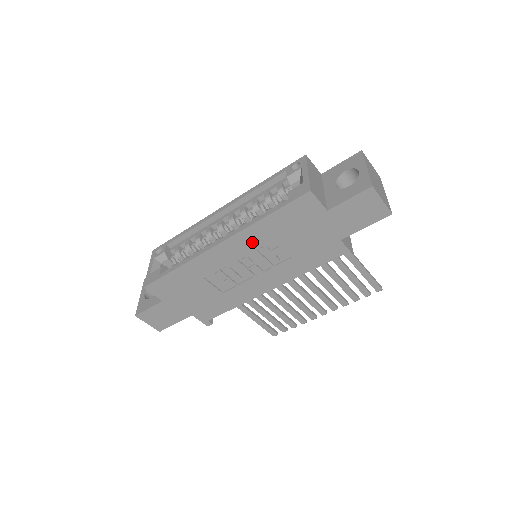
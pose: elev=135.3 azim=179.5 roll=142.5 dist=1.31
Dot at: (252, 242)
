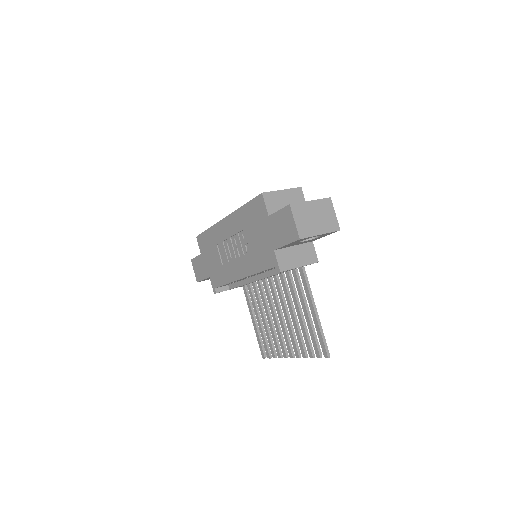
Dot at: (237, 225)
